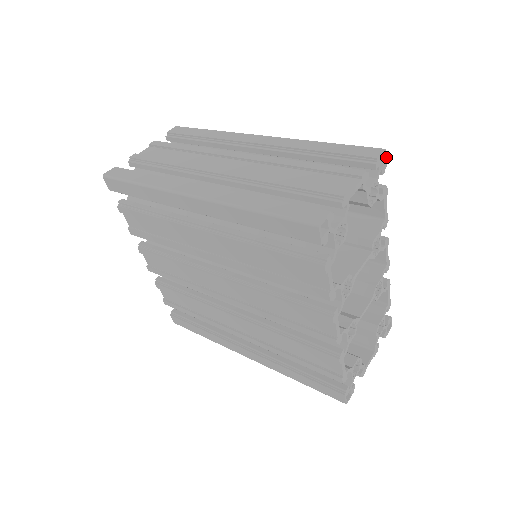
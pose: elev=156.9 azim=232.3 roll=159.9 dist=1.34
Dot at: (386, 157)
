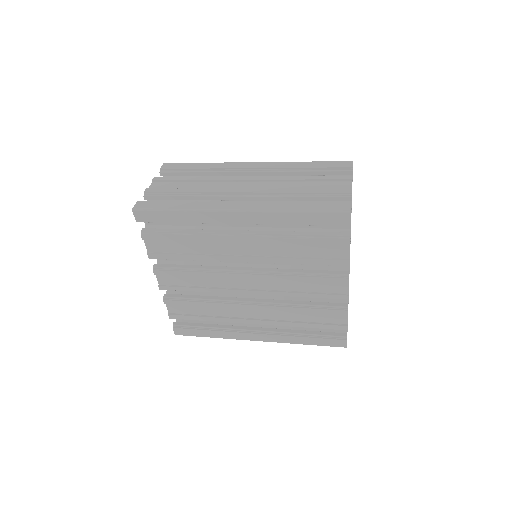
Dot at: occluded
